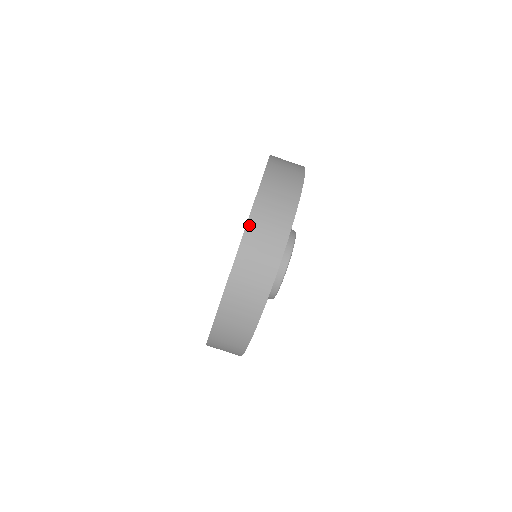
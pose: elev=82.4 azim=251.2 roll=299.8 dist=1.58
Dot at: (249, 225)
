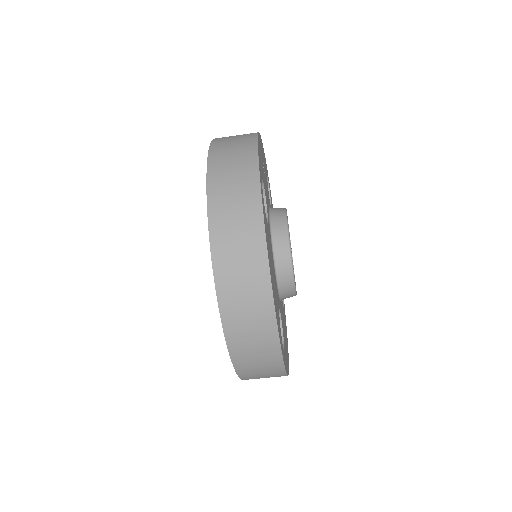
Dot at: (243, 379)
